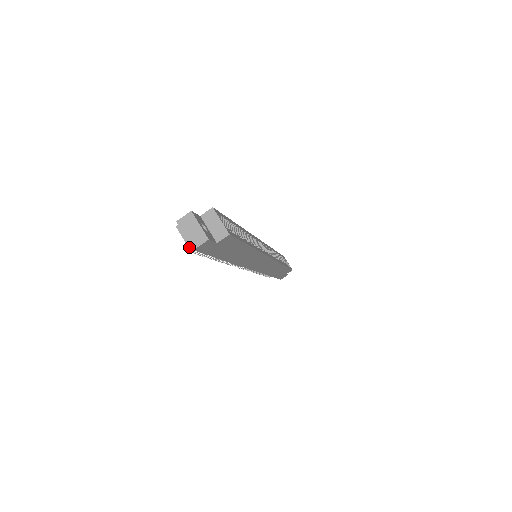
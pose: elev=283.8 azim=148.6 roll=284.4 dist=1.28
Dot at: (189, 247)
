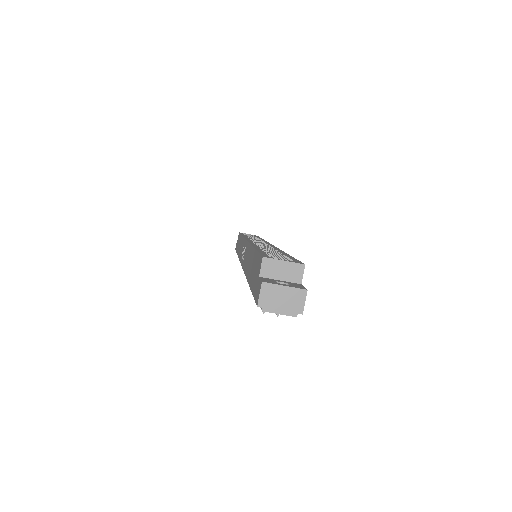
Dot at: (296, 316)
